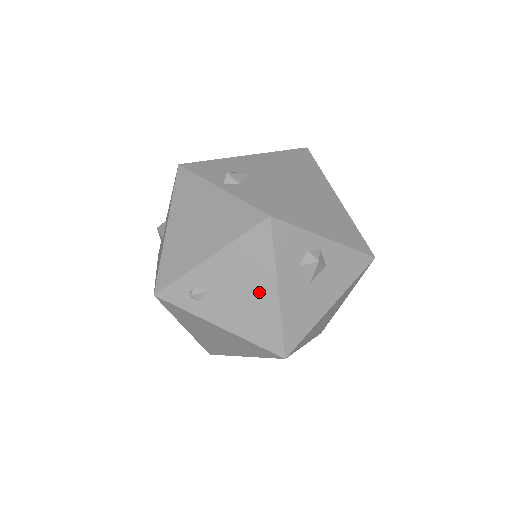
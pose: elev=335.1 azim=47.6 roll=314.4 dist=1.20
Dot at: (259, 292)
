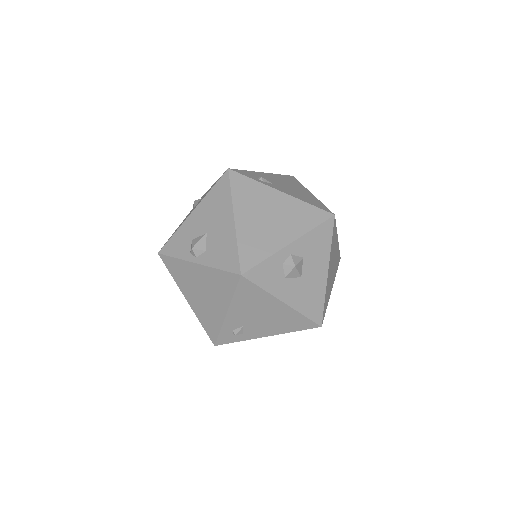
Dot at: (273, 310)
